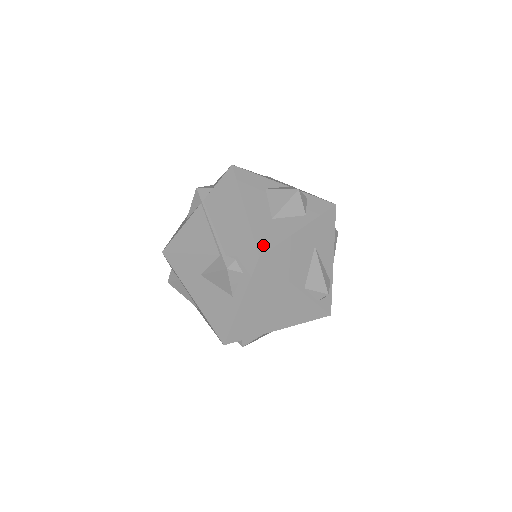
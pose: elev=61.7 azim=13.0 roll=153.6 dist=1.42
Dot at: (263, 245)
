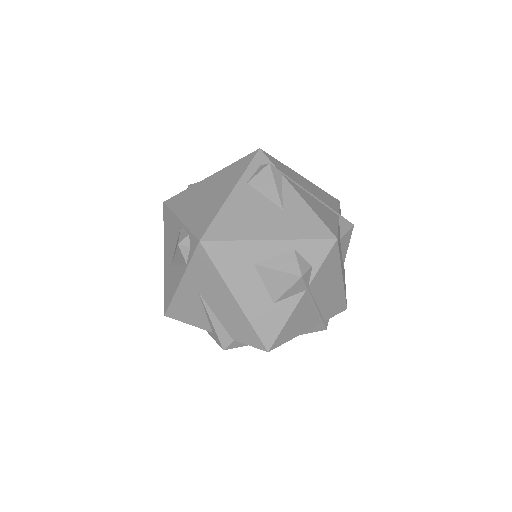
Dot at: occluded
